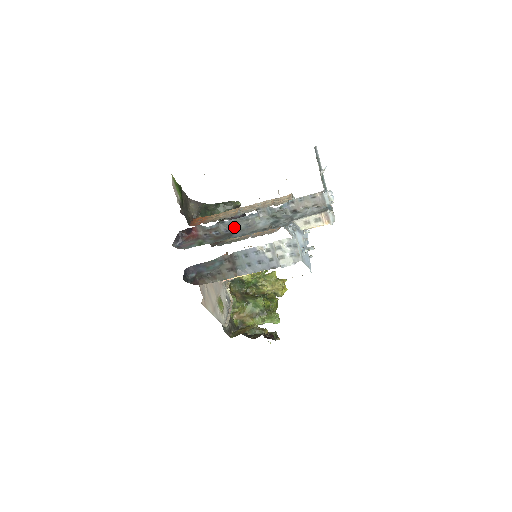
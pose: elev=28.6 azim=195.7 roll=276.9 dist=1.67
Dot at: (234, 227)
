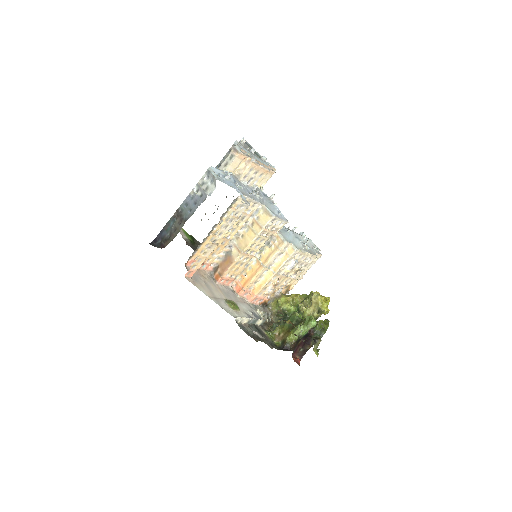
Dot at: occluded
